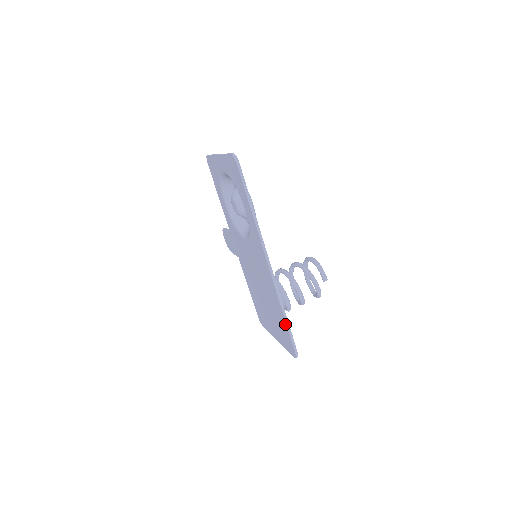
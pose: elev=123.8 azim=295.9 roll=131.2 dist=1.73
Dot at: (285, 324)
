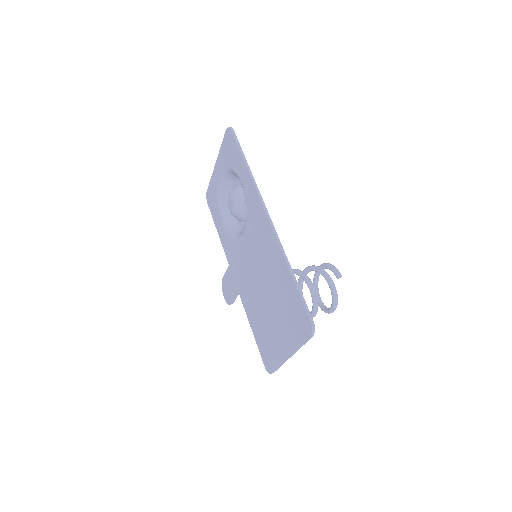
Dot at: (292, 285)
